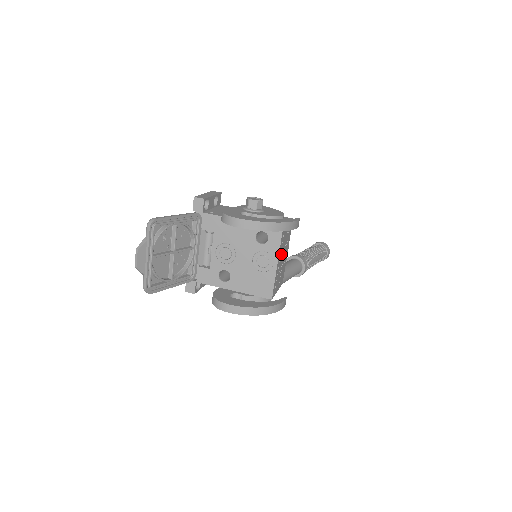
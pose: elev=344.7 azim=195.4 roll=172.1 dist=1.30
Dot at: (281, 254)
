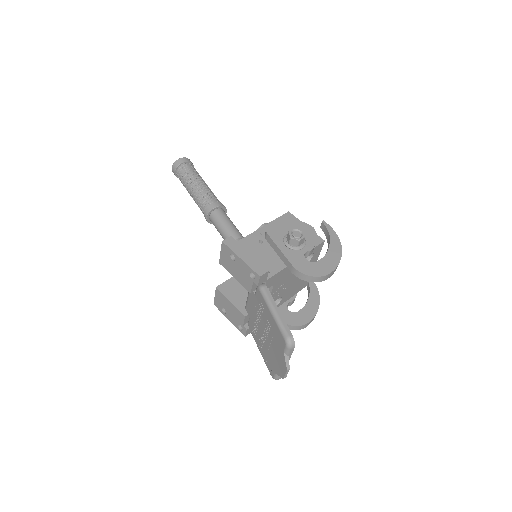
Dot at: occluded
